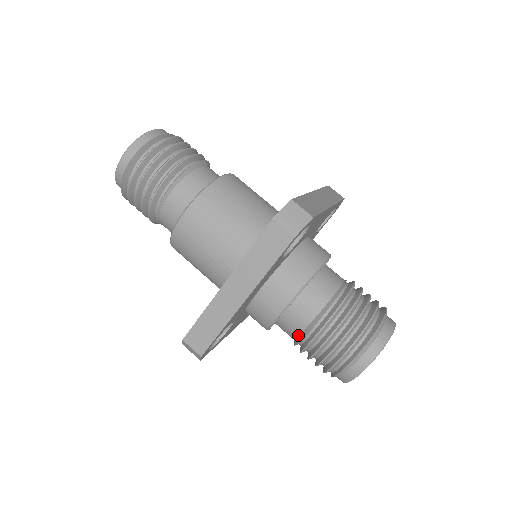
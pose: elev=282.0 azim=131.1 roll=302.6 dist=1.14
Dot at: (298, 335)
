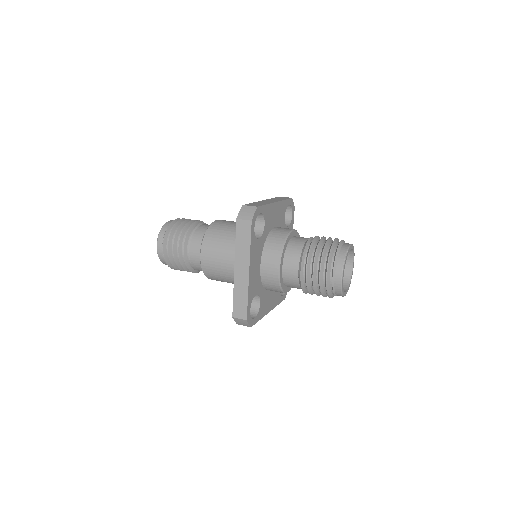
Dot at: (304, 244)
